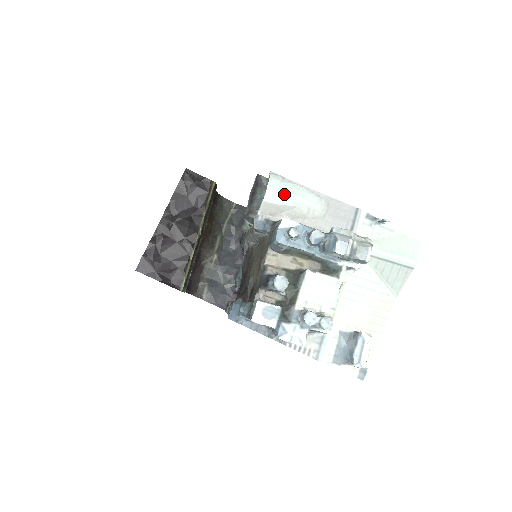
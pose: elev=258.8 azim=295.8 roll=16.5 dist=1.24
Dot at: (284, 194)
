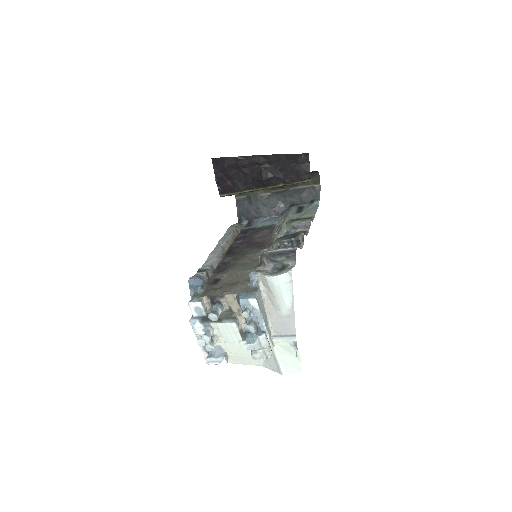
Dot at: (278, 288)
